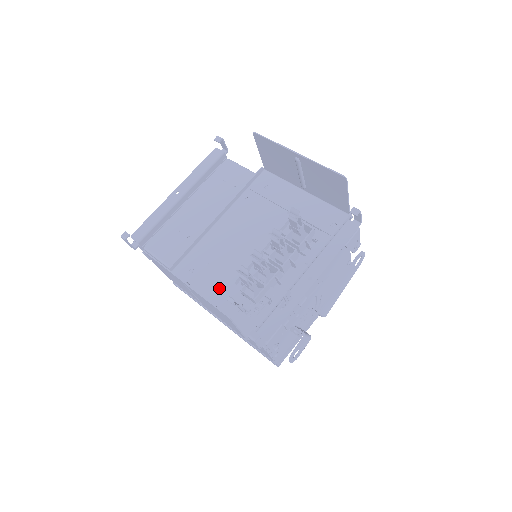
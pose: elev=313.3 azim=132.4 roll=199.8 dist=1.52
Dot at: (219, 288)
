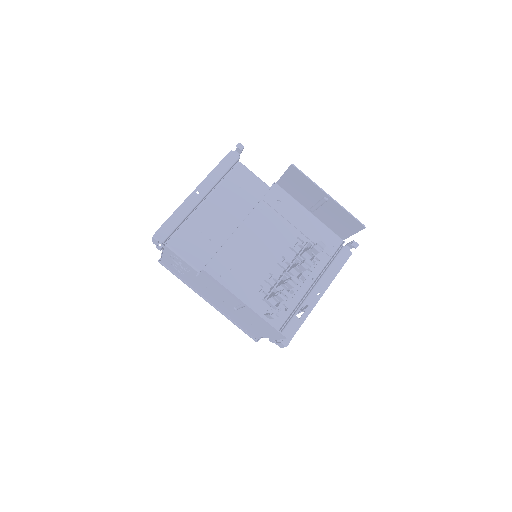
Dot at: (245, 294)
